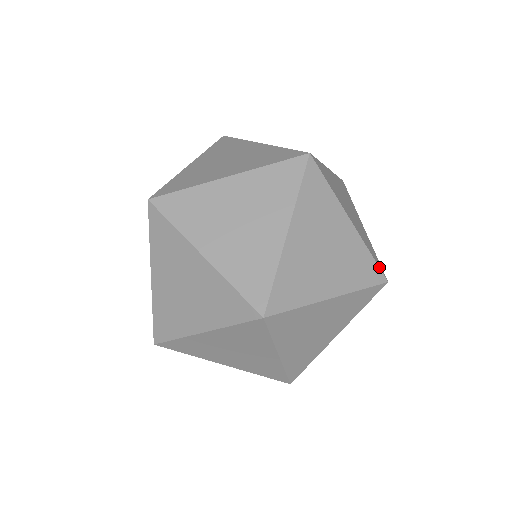
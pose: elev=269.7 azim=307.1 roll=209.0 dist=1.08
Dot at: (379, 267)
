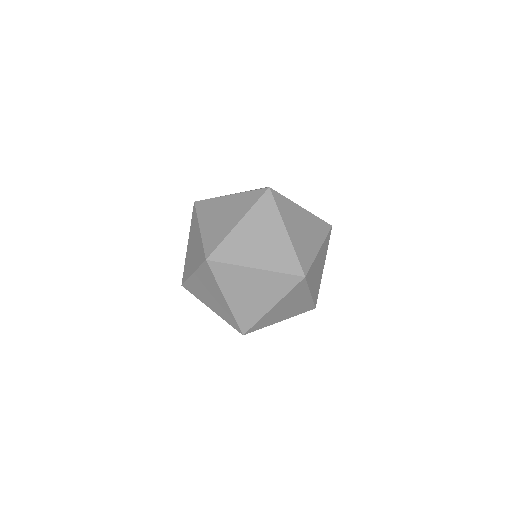
Dot at: (301, 265)
